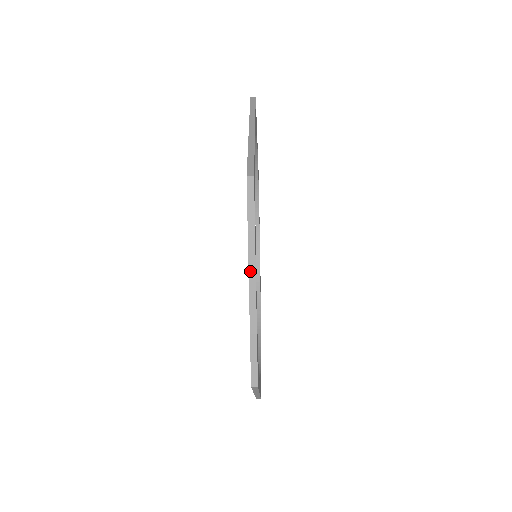
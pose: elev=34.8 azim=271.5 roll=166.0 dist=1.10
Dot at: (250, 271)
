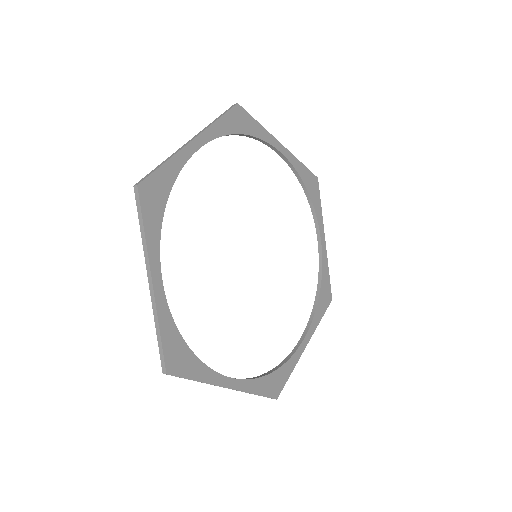
Dot at: occluded
